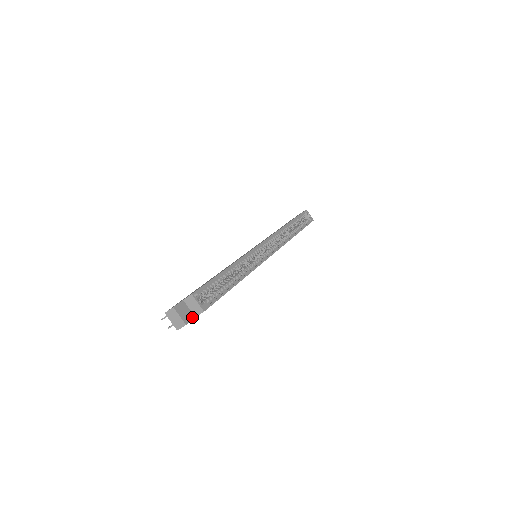
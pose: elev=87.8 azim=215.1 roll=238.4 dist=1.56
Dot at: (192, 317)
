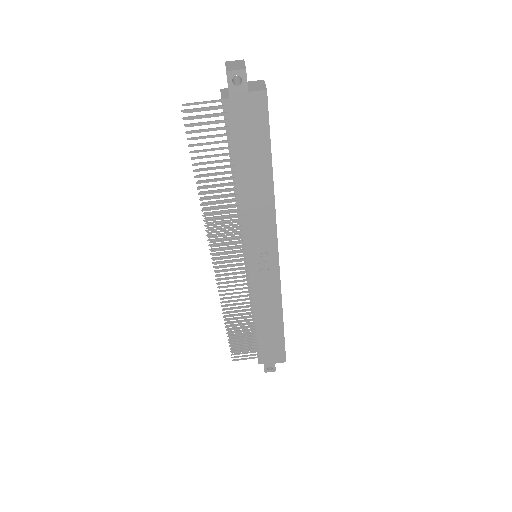
Dot at: occluded
